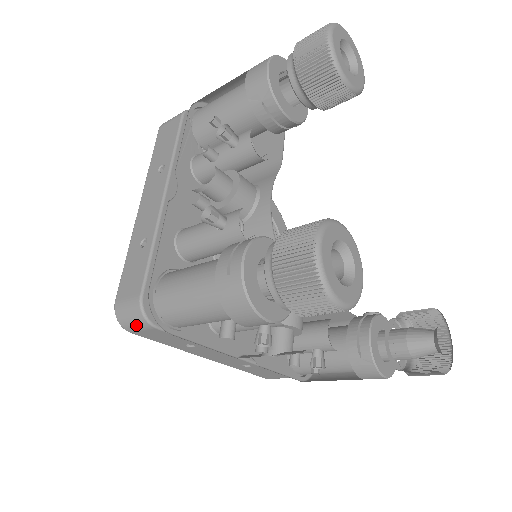
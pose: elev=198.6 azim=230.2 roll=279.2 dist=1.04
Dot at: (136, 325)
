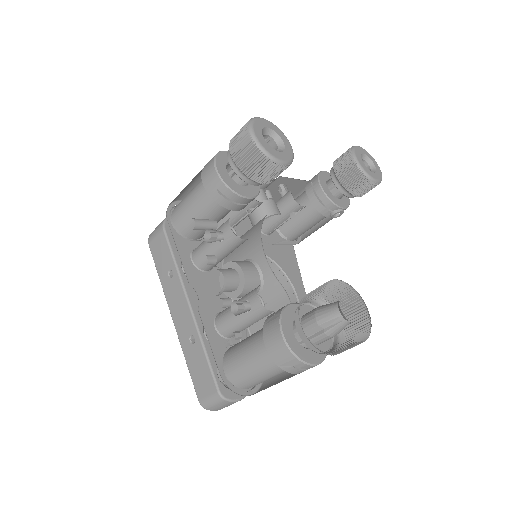
Dot at: (156, 231)
